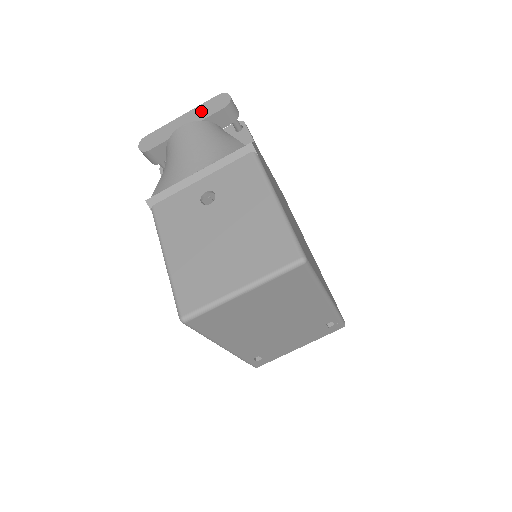
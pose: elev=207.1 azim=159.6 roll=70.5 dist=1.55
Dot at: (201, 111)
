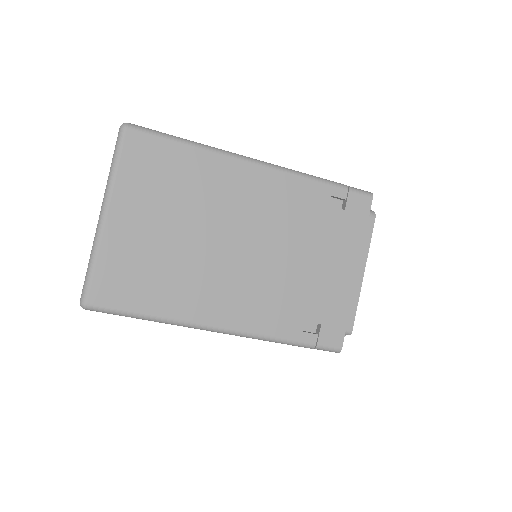
Dot at: occluded
